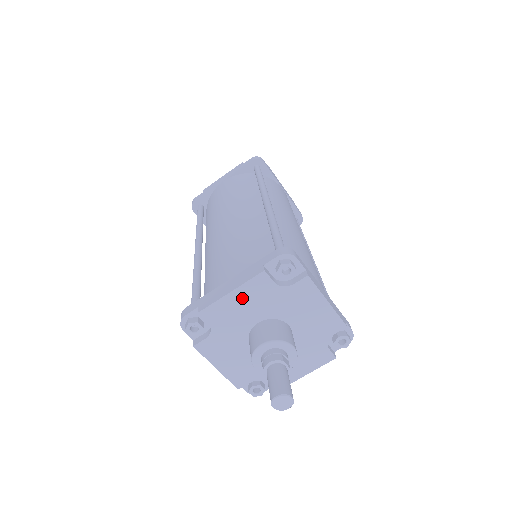
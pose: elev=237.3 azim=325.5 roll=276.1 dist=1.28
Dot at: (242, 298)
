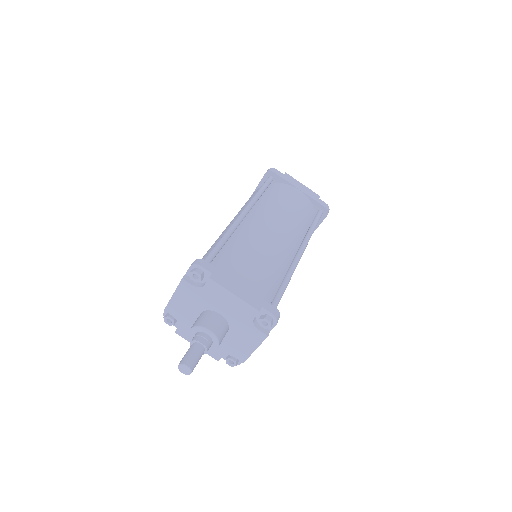
Dot at: (181, 298)
